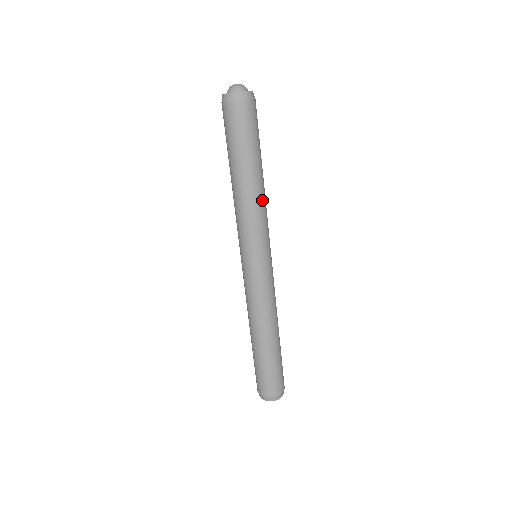
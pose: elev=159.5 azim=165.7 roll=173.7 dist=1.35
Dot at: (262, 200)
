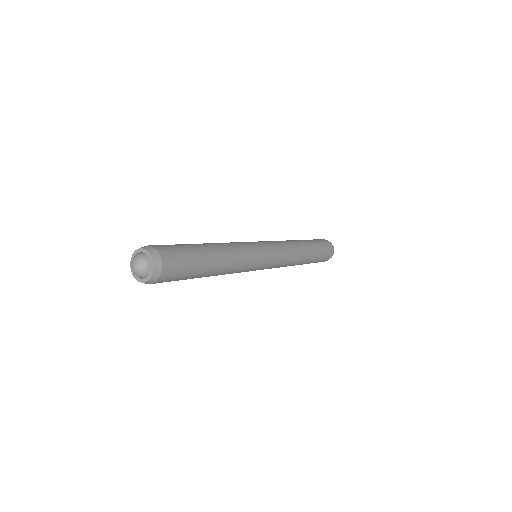
Dot at: (233, 256)
